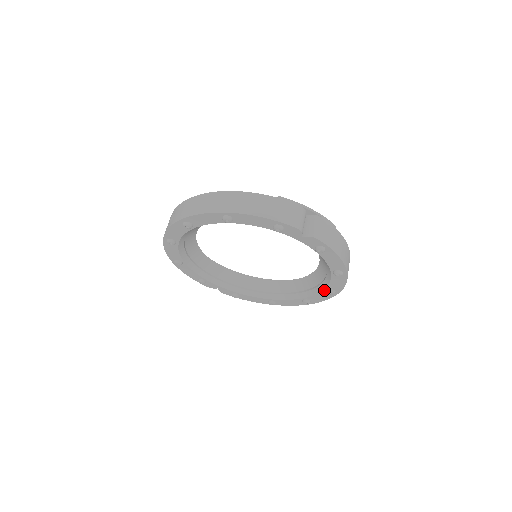
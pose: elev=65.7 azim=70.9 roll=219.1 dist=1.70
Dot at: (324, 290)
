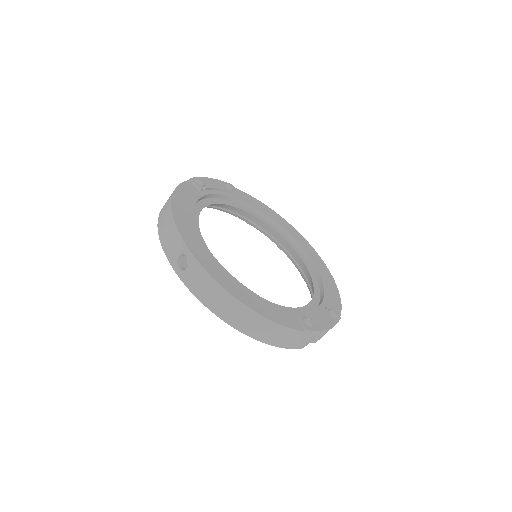
Dot at: (300, 273)
